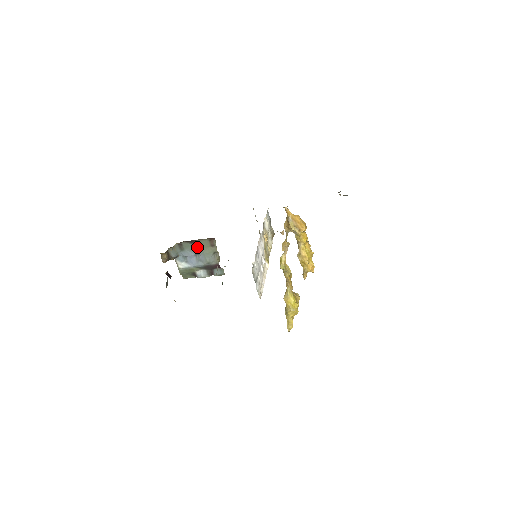
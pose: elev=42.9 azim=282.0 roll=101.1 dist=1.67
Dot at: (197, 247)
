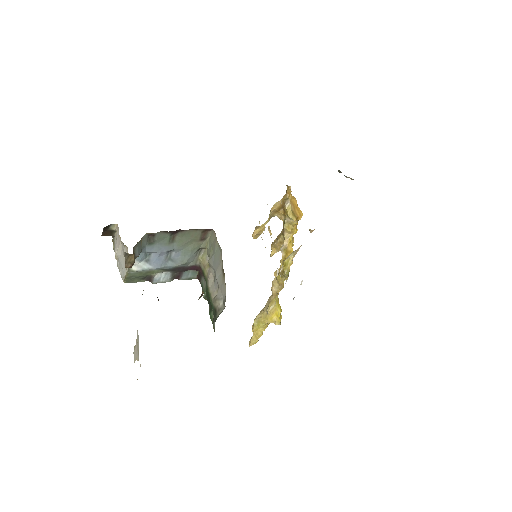
Dot at: (177, 240)
